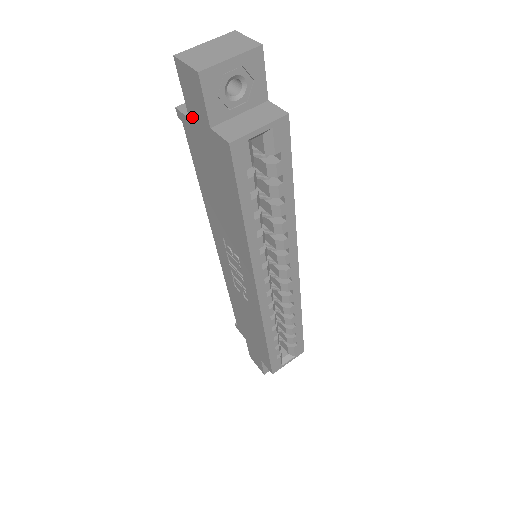
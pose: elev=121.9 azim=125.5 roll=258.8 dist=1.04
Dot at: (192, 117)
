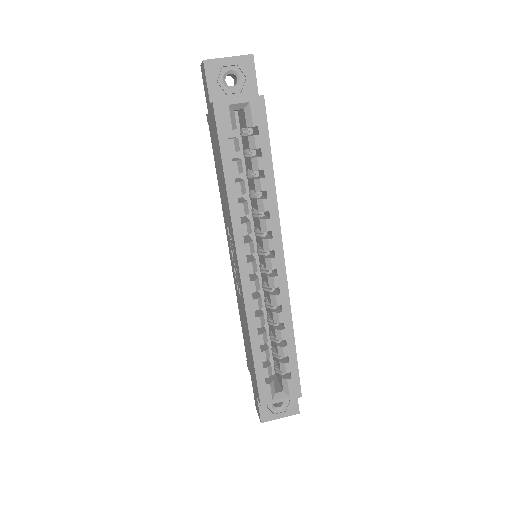
Dot at: (208, 109)
